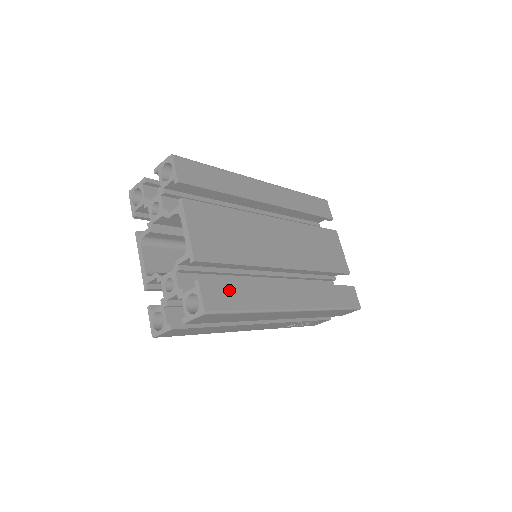
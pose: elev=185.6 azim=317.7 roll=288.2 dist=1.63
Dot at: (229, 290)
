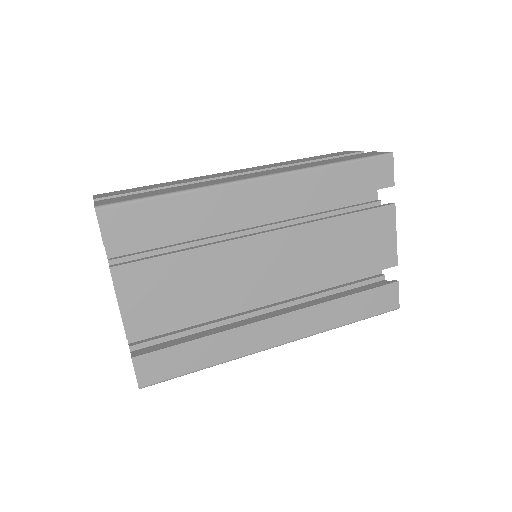
Dot at: (175, 356)
